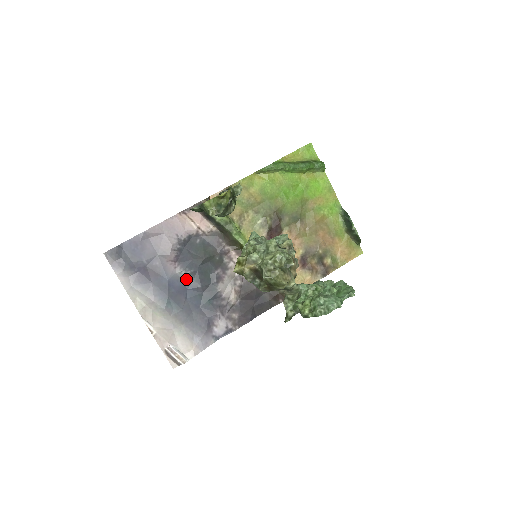
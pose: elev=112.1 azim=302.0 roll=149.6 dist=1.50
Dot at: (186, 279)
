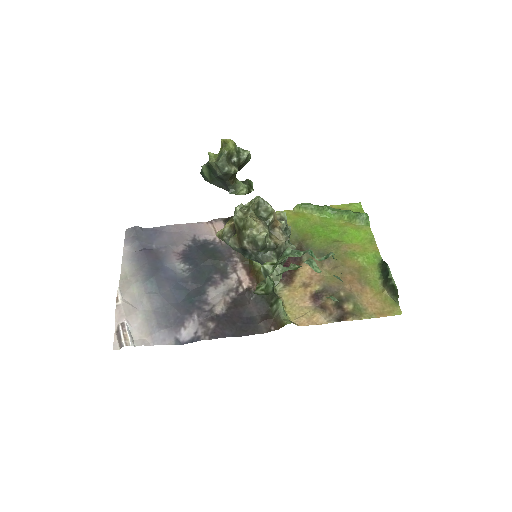
Dot at: (181, 273)
